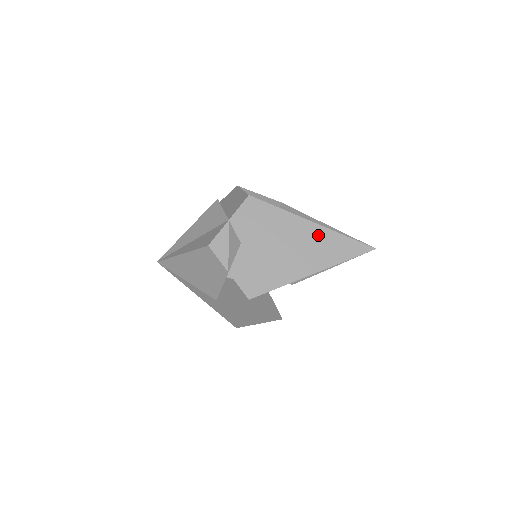
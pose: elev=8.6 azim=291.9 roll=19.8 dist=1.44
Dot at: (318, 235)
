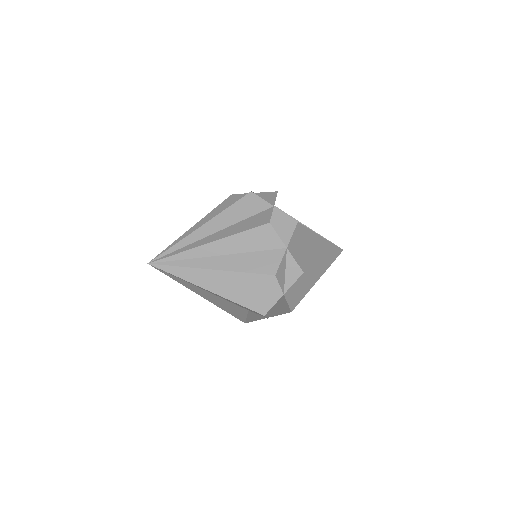
Dot at: (324, 247)
